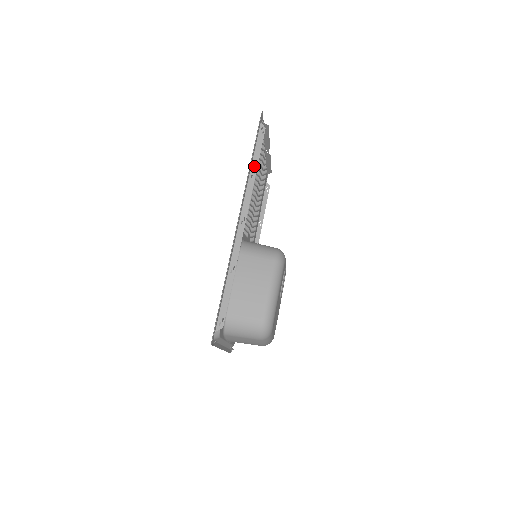
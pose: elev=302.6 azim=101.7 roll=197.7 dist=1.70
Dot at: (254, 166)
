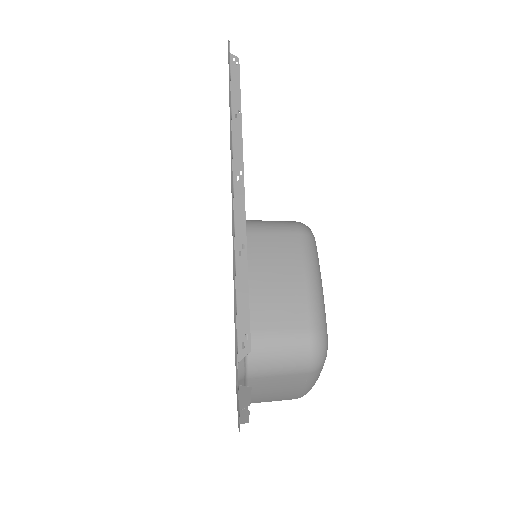
Dot at: (235, 103)
